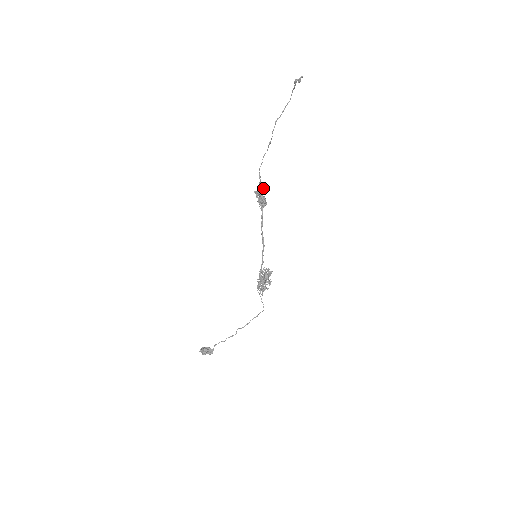
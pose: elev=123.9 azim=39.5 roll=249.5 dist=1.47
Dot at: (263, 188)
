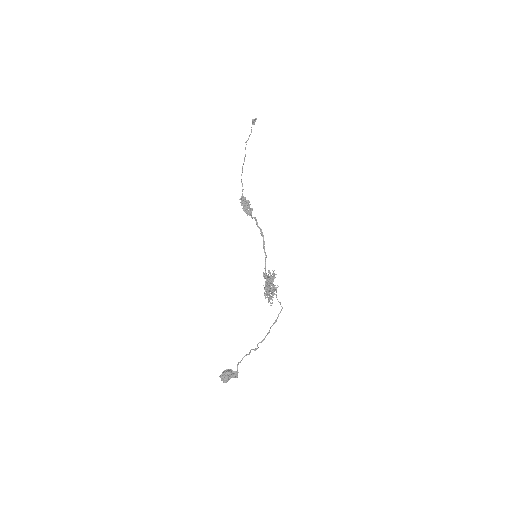
Dot at: (245, 198)
